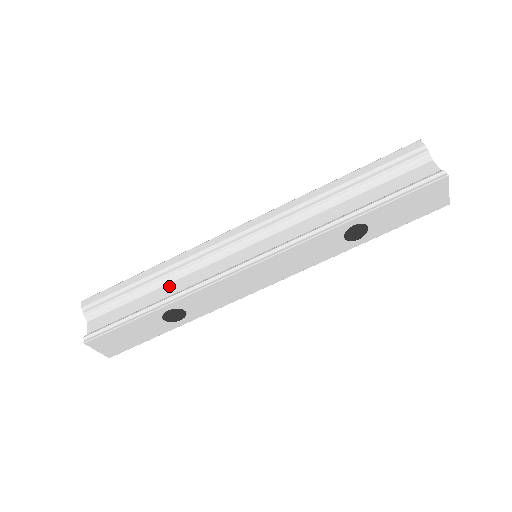
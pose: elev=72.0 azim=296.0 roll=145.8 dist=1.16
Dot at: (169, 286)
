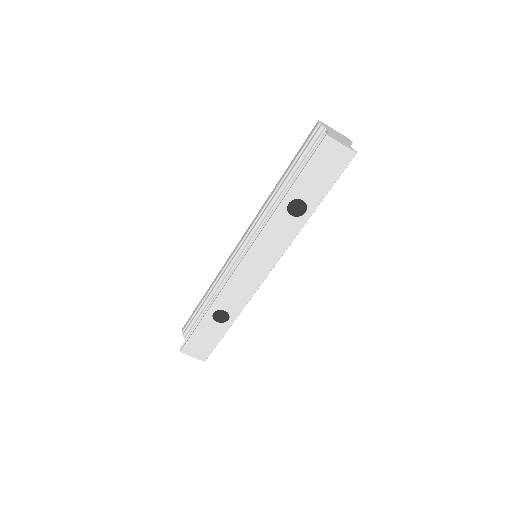
Dot at: occluded
